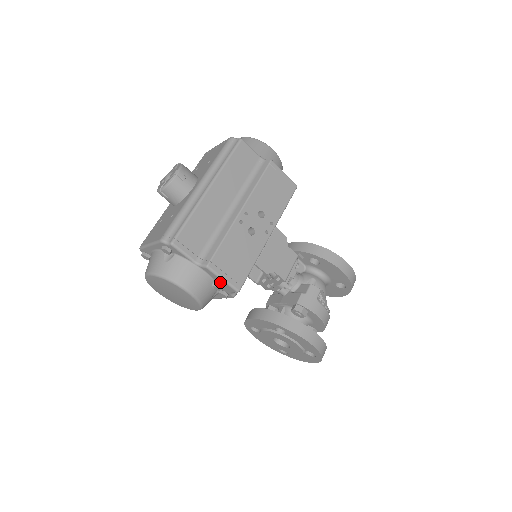
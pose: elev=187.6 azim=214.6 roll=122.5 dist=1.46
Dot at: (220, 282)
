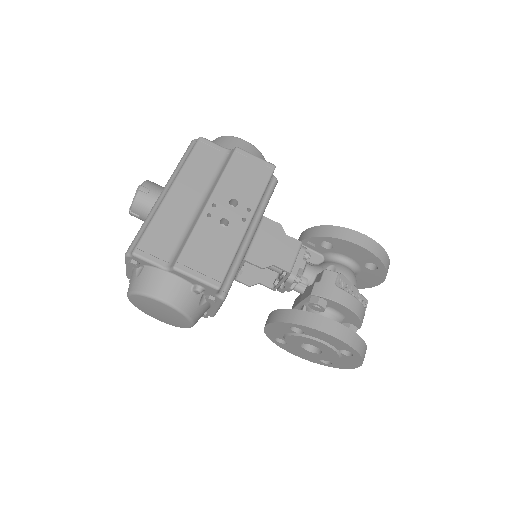
Dot at: (197, 284)
